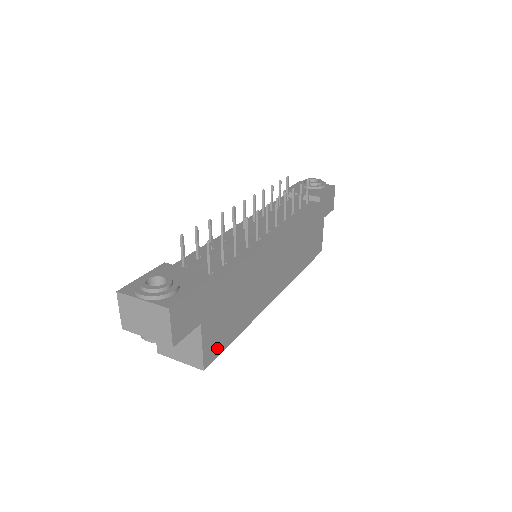
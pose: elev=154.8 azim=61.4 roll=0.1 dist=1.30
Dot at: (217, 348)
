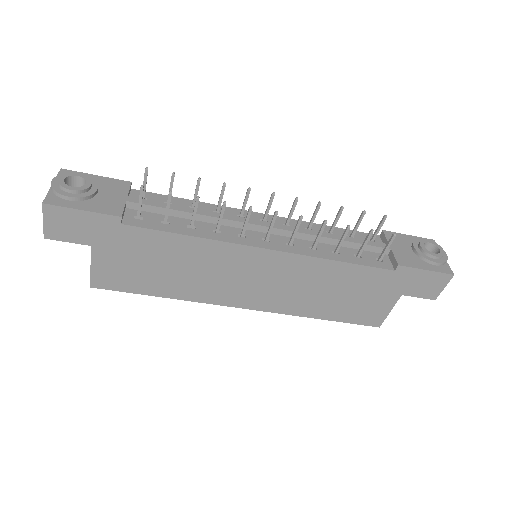
Dot at: (116, 283)
